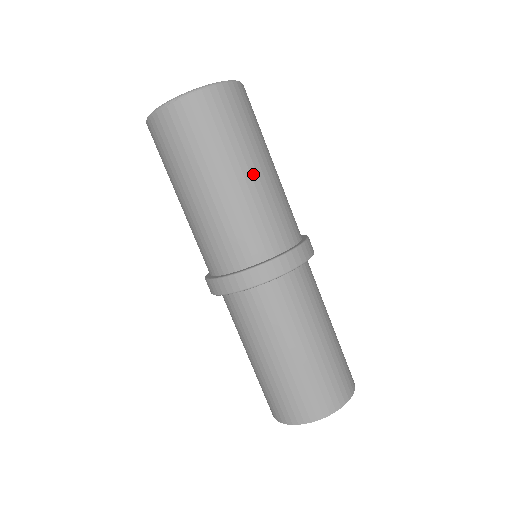
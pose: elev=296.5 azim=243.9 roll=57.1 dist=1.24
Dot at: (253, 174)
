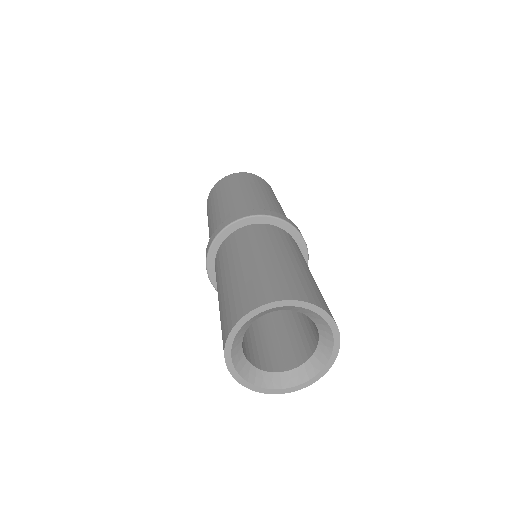
Dot at: (261, 193)
